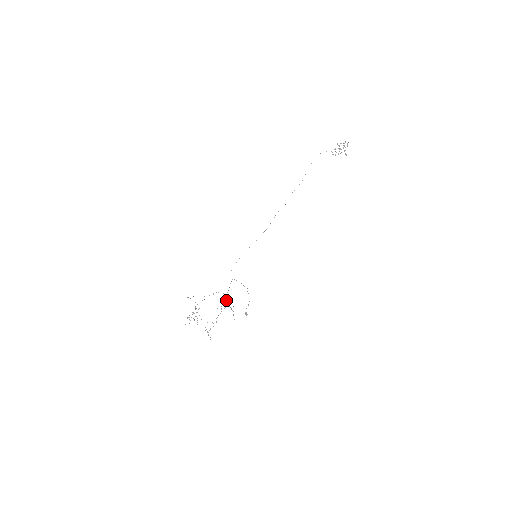
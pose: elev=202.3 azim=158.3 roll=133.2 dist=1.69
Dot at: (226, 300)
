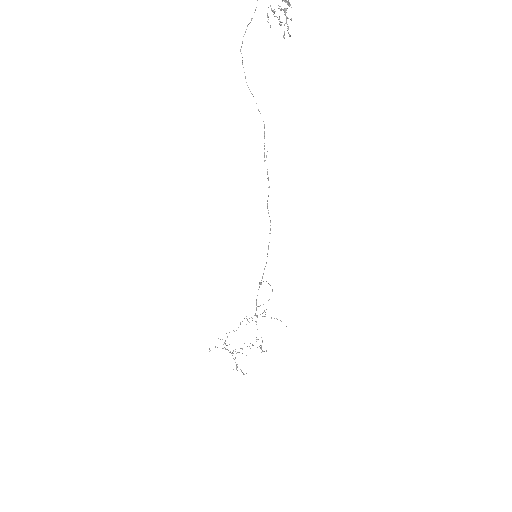
Dot at: occluded
